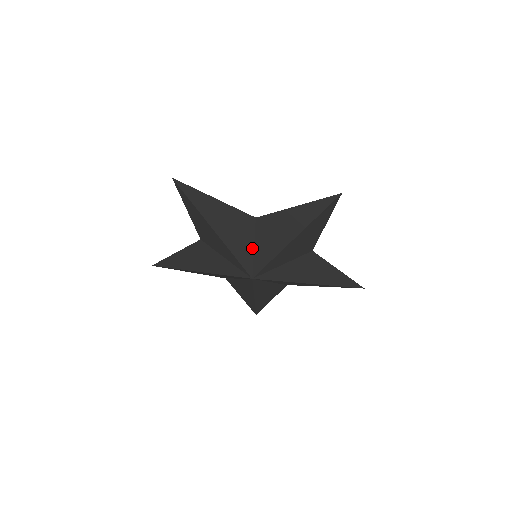
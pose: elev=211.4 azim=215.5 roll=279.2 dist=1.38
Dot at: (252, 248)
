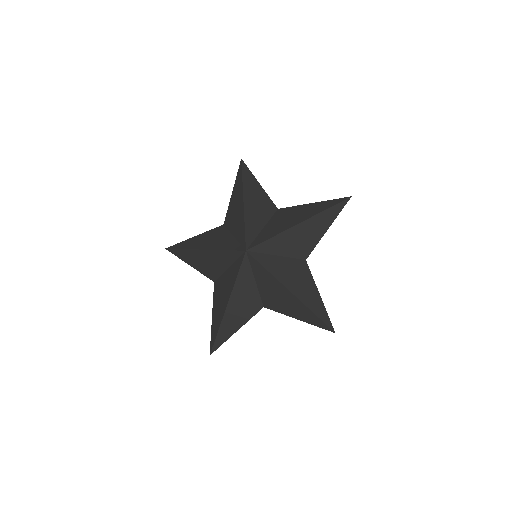
Dot at: (262, 228)
